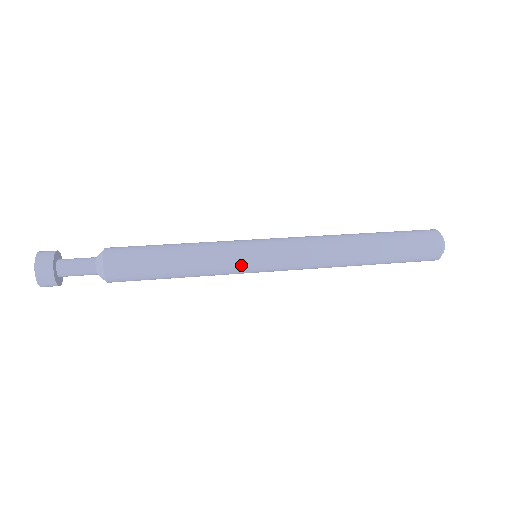
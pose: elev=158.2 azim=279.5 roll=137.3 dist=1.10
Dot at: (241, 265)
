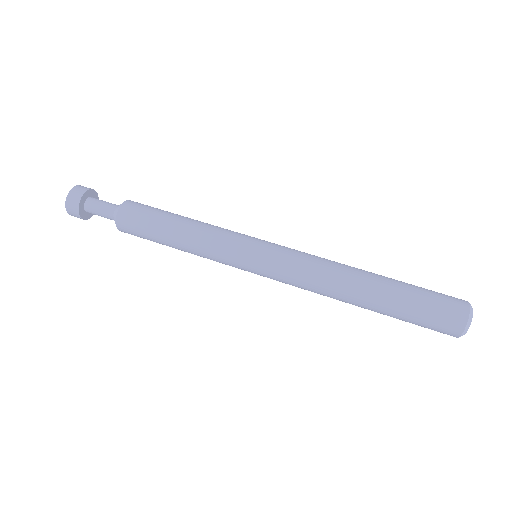
Dot at: (233, 259)
